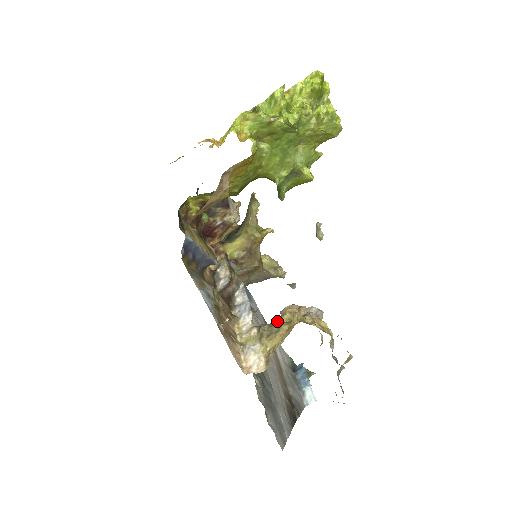
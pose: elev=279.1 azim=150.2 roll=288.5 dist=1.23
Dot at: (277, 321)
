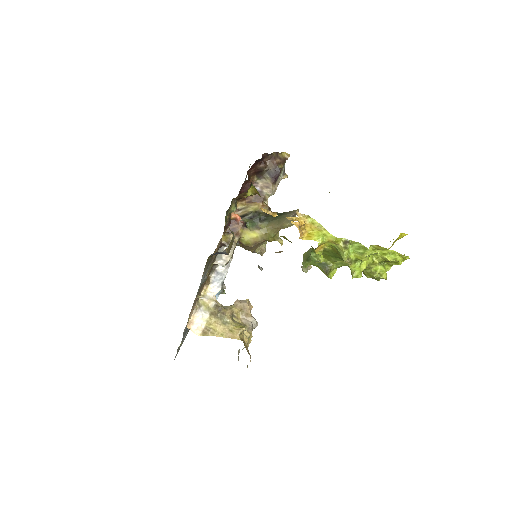
Dot at: (230, 309)
